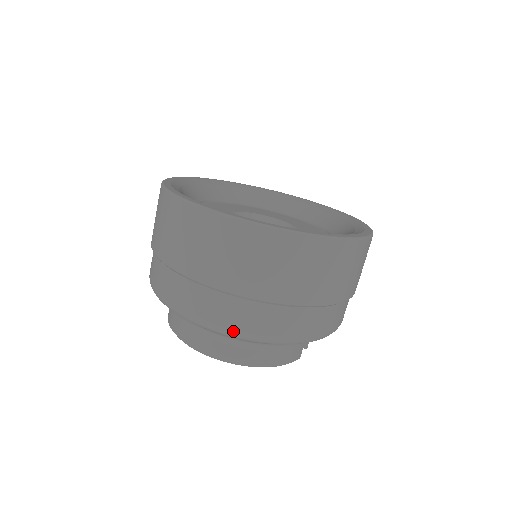
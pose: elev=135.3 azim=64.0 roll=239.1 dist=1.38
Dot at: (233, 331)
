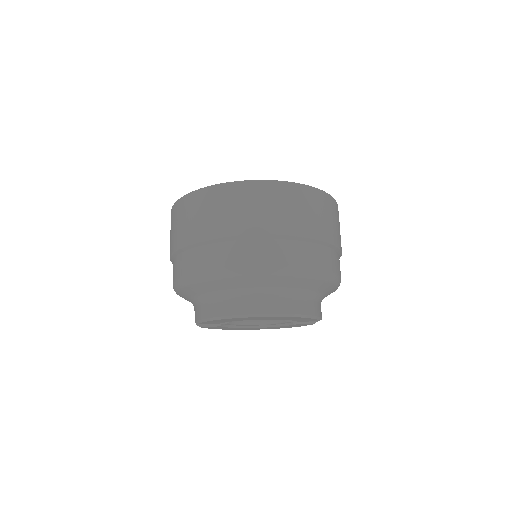
Dot at: (291, 268)
